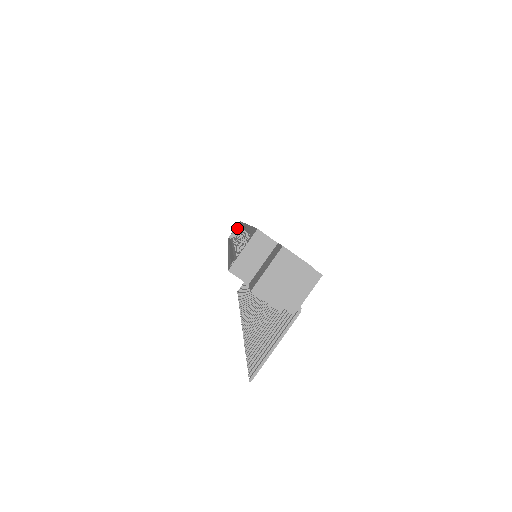
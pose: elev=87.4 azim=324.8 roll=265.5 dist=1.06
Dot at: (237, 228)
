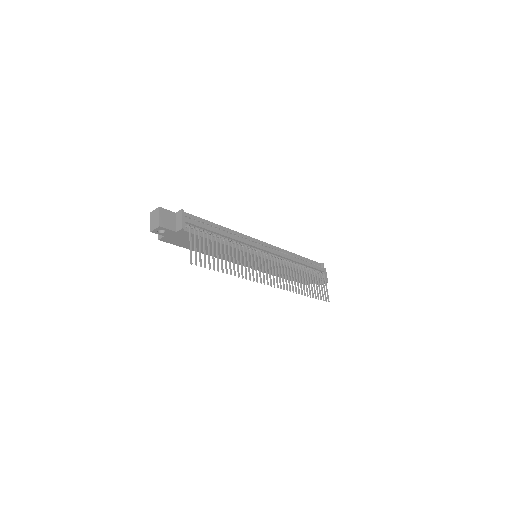
Dot at: occluded
